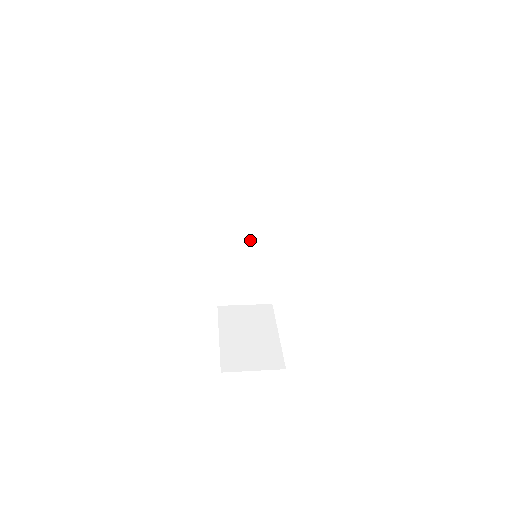
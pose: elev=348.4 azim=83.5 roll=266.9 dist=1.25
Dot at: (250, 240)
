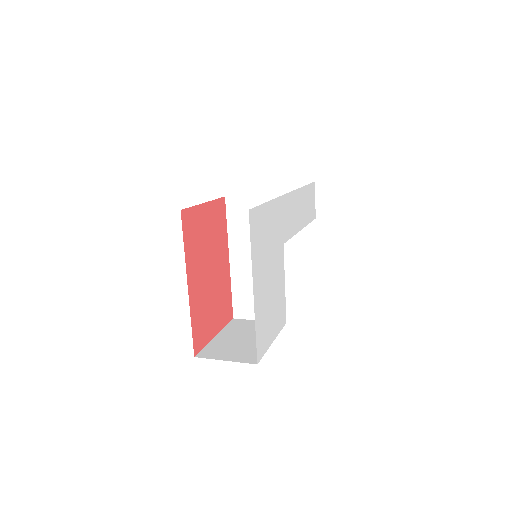
Dot at: occluded
